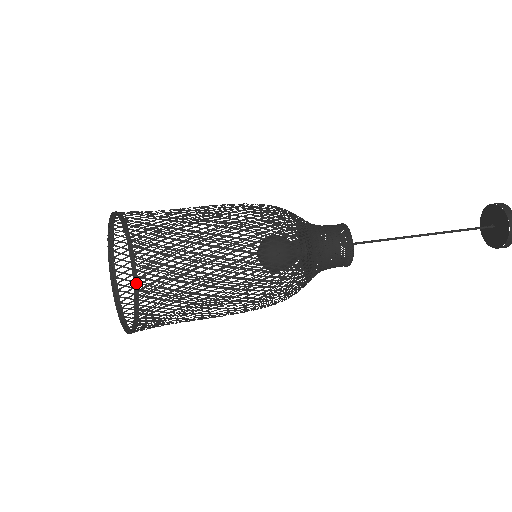
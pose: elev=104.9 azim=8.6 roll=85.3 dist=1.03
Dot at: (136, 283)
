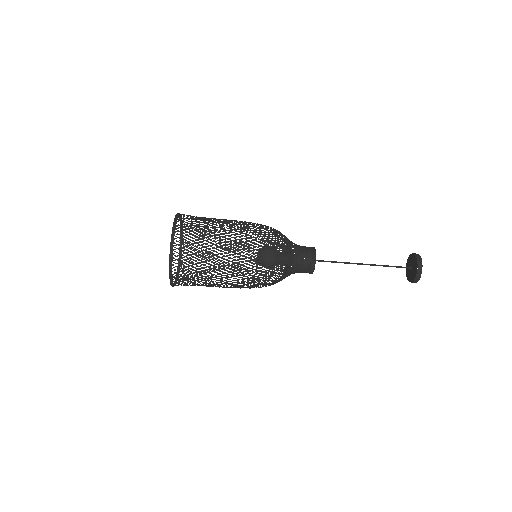
Dot at: (177, 279)
